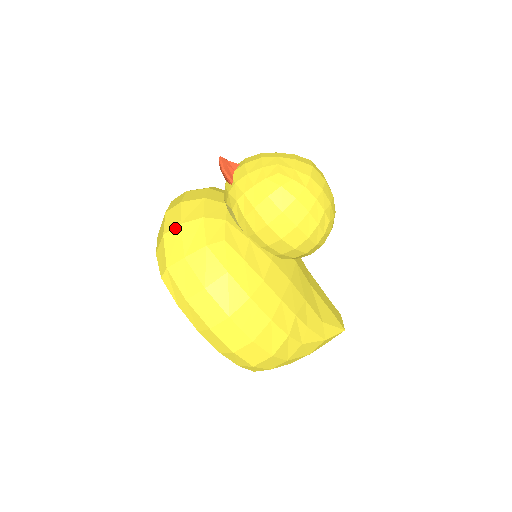
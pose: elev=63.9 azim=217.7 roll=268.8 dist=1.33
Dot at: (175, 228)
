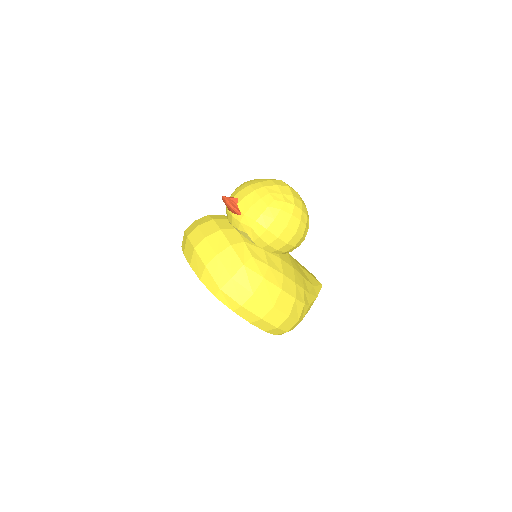
Dot at: (214, 259)
